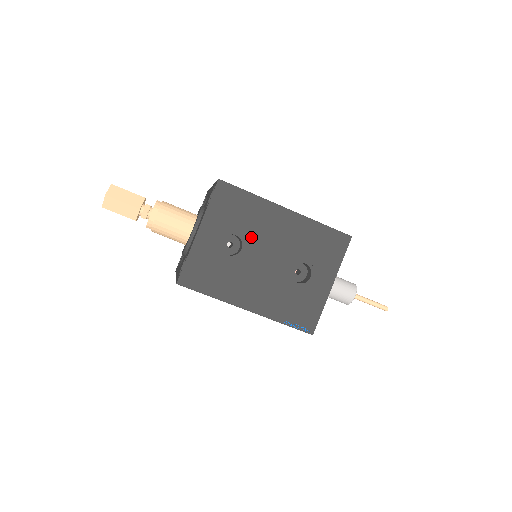
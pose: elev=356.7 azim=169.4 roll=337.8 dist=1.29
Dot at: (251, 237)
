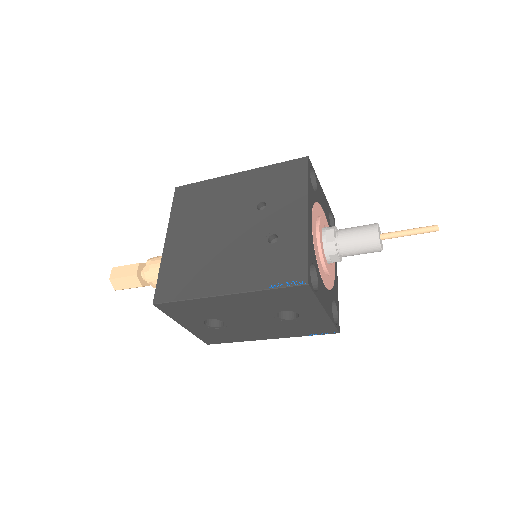
Dot at: (221, 316)
